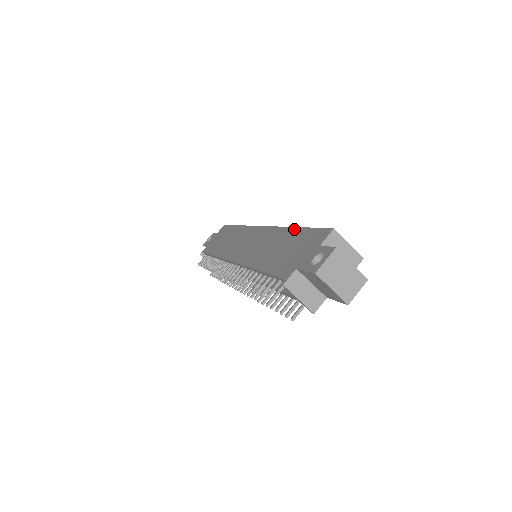
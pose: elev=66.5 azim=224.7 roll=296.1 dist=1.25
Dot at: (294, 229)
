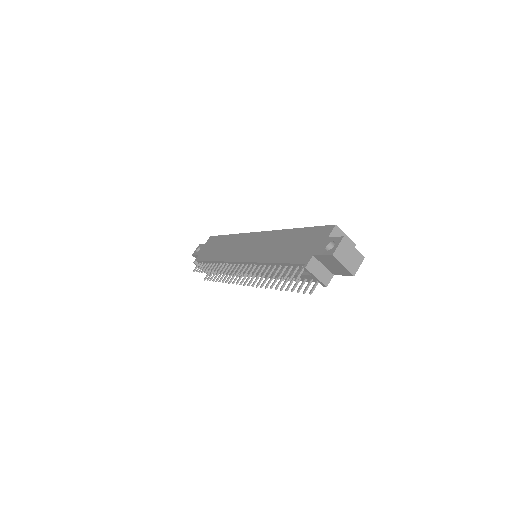
Dot at: (296, 230)
